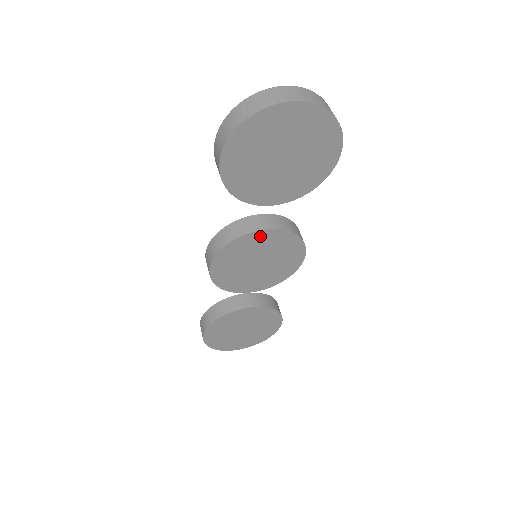
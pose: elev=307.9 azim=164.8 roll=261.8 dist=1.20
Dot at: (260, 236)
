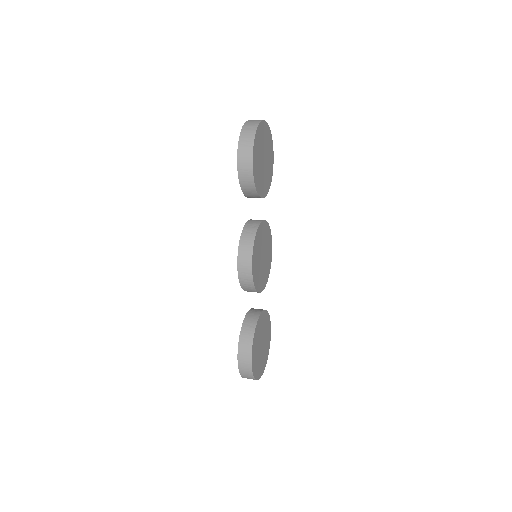
Dot at: (262, 227)
